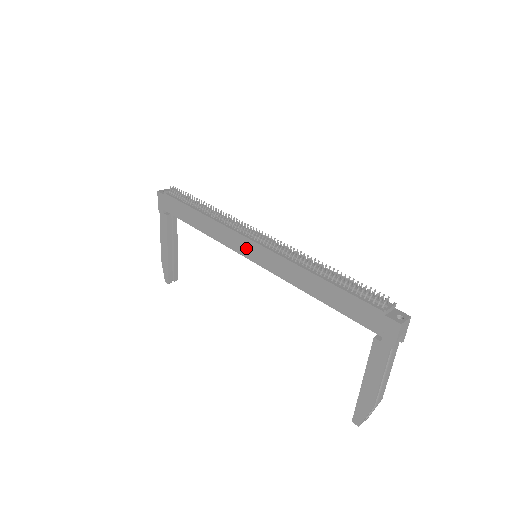
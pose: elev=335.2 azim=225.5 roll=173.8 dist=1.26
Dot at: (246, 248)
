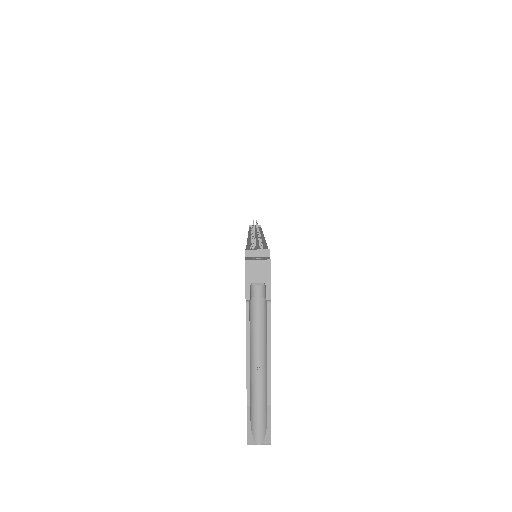
Dot at: occluded
